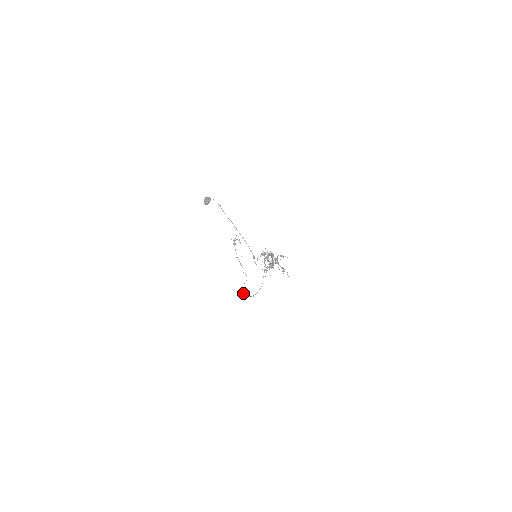
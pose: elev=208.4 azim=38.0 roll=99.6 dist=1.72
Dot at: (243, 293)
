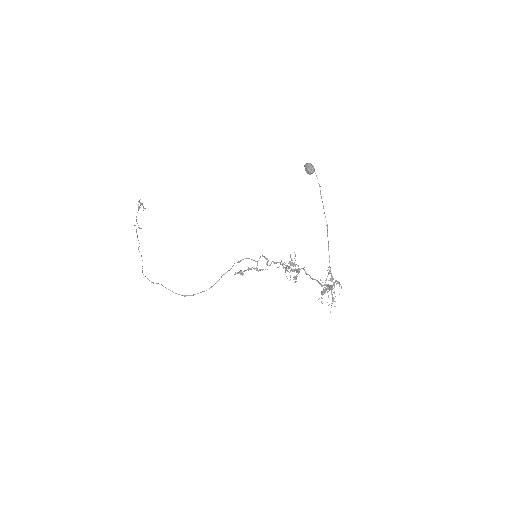
Dot at: (157, 283)
